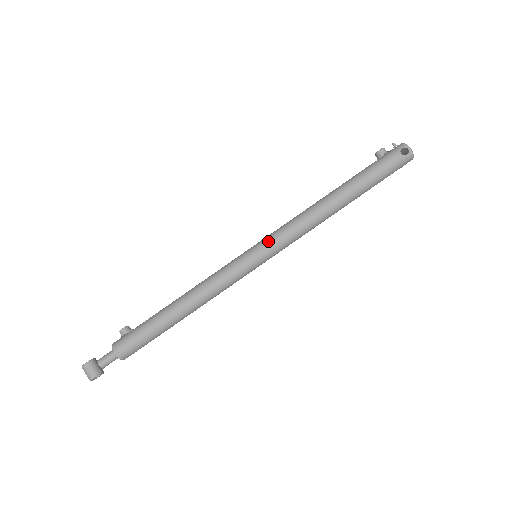
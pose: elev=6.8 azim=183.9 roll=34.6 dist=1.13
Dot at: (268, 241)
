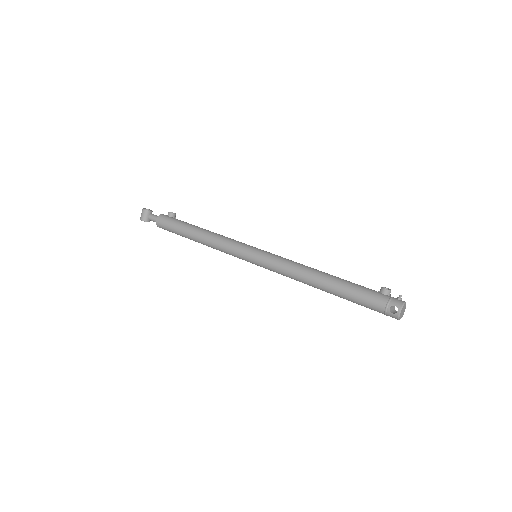
Dot at: (265, 257)
